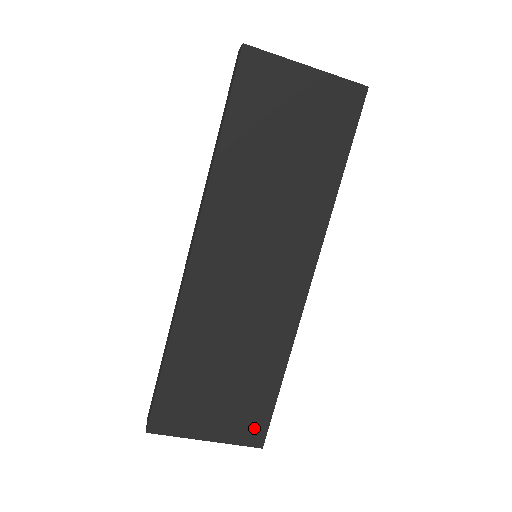
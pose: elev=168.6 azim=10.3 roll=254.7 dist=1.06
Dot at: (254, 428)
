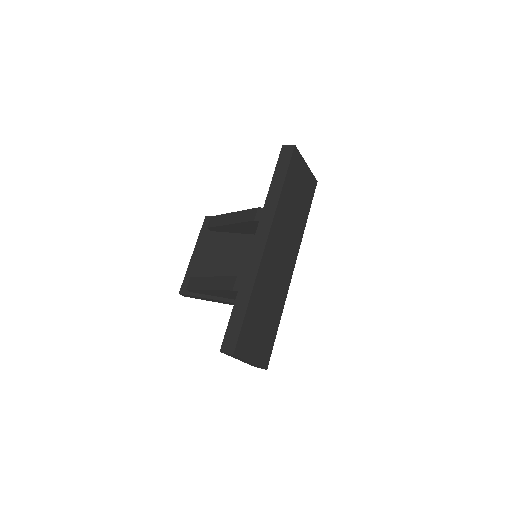
Dot at: (267, 356)
